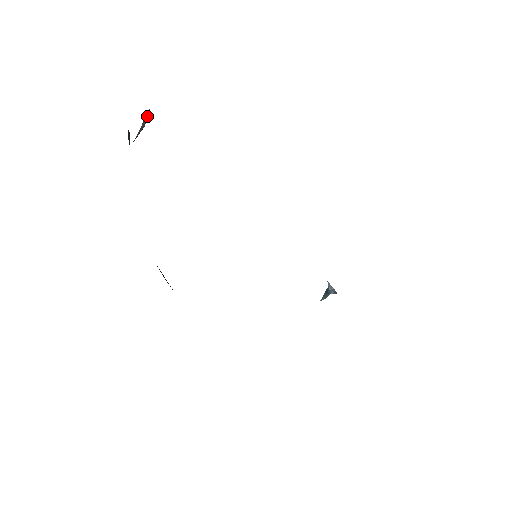
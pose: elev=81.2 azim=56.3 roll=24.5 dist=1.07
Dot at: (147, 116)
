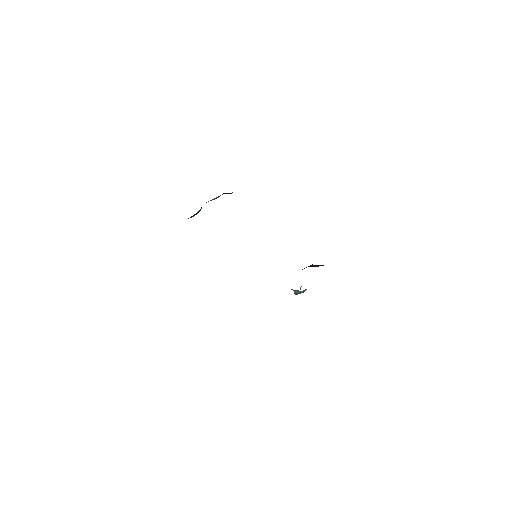
Dot at: occluded
